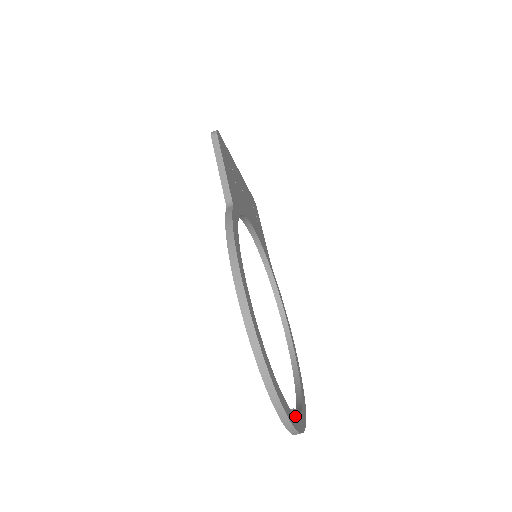
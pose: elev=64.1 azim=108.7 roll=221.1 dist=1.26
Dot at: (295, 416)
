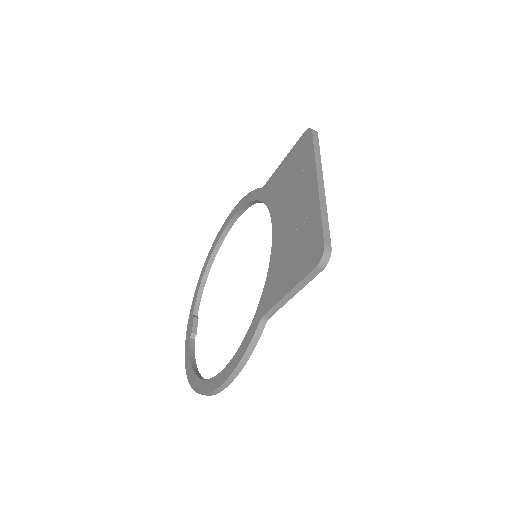
Dot at: (194, 338)
